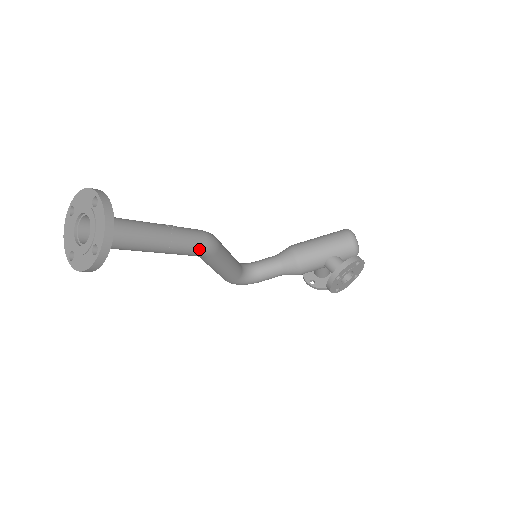
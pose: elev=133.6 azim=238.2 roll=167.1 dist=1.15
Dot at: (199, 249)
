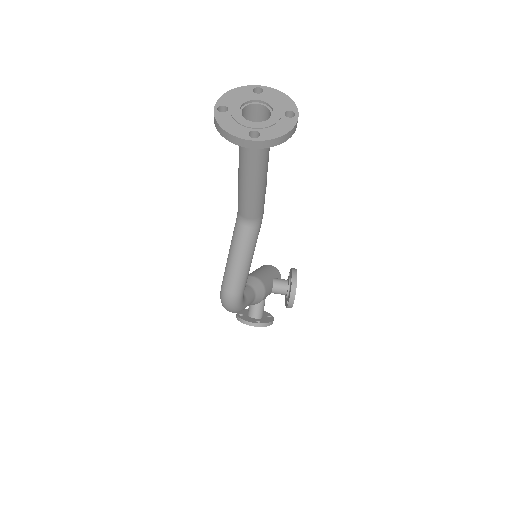
Dot at: occluded
